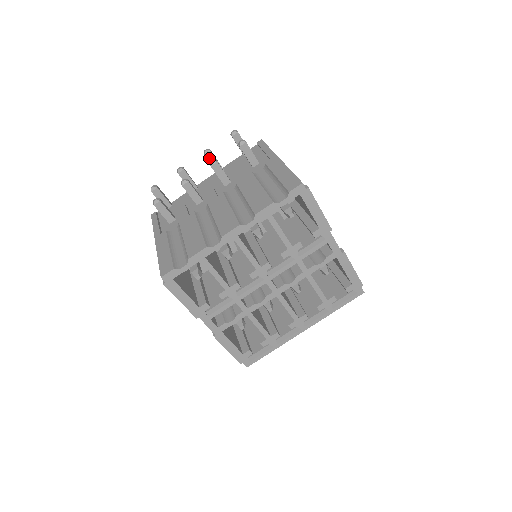
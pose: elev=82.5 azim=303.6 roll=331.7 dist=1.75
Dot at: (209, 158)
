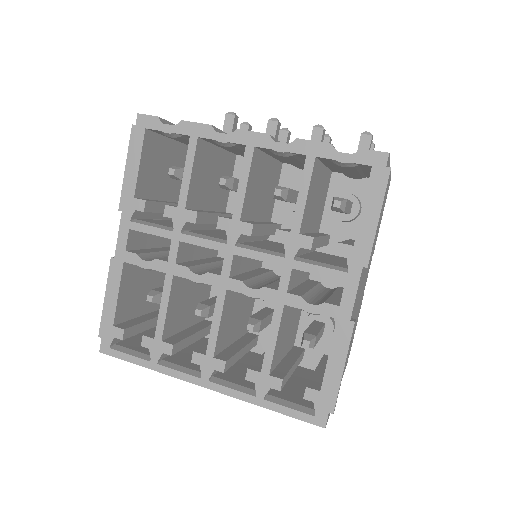
Dot at: occluded
